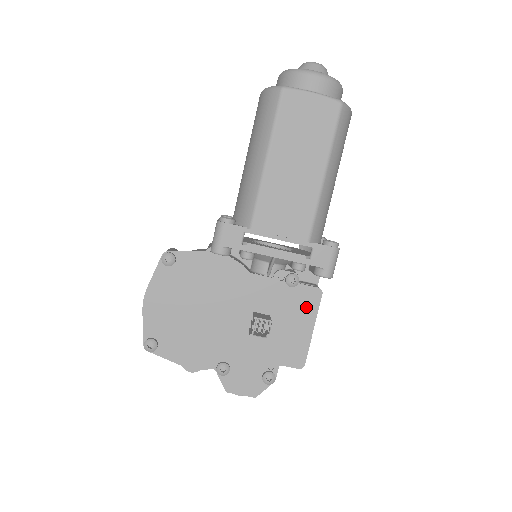
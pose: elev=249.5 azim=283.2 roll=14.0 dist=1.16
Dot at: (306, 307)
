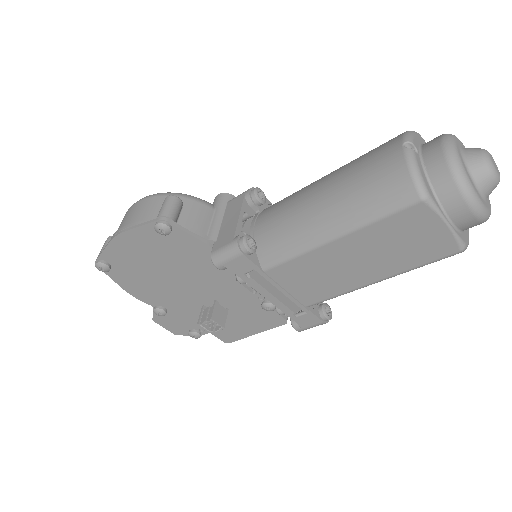
Dot at: (264, 322)
